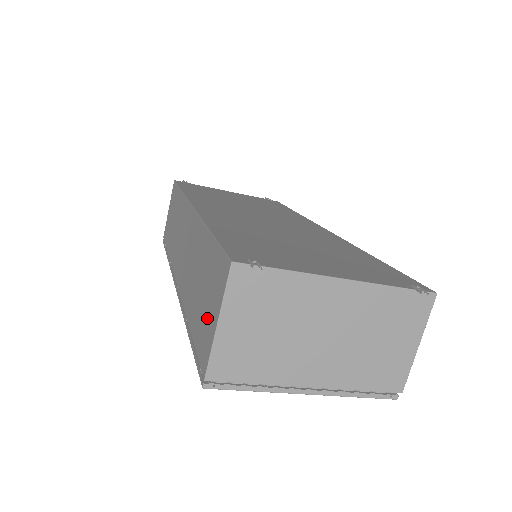
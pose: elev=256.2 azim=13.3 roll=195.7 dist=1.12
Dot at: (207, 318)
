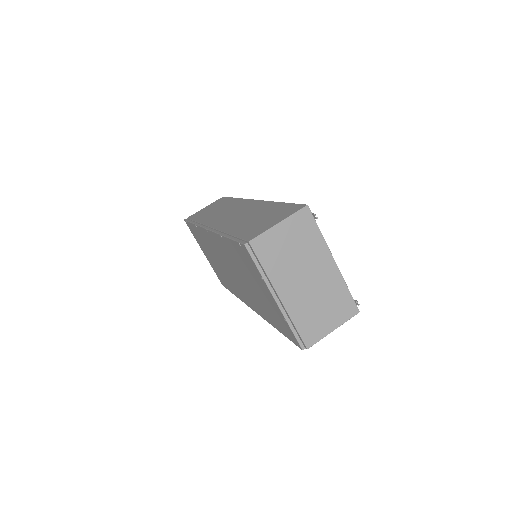
Dot at: (264, 224)
